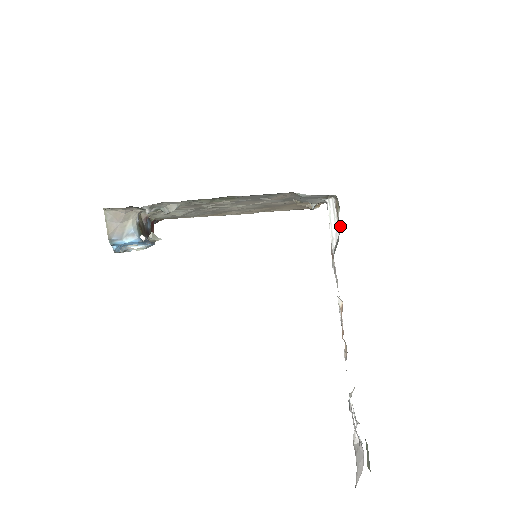
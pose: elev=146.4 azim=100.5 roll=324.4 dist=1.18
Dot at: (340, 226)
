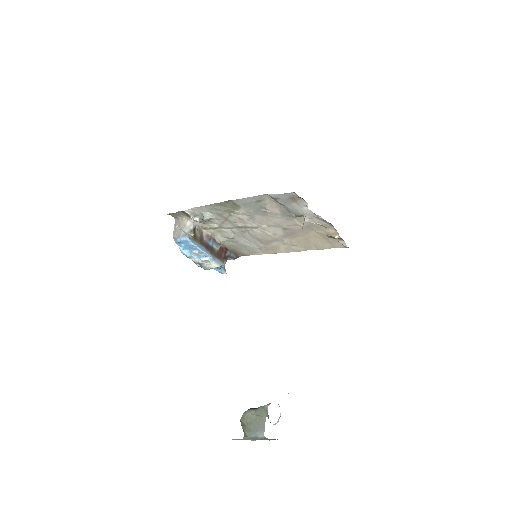
Dot at: occluded
